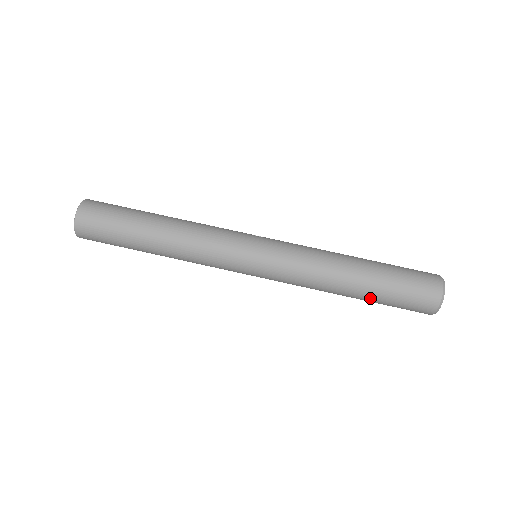
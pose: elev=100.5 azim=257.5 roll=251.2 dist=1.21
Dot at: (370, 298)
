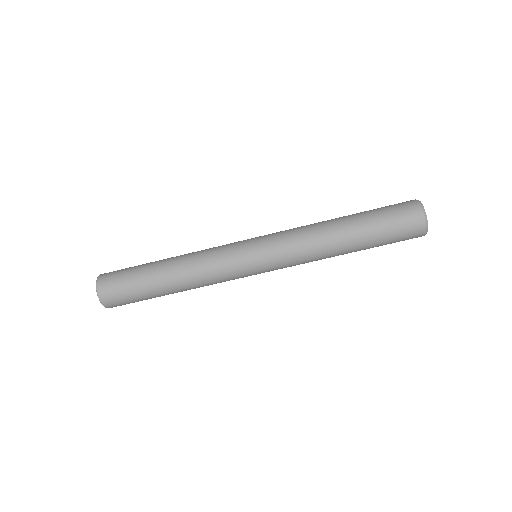
Dot at: (365, 249)
